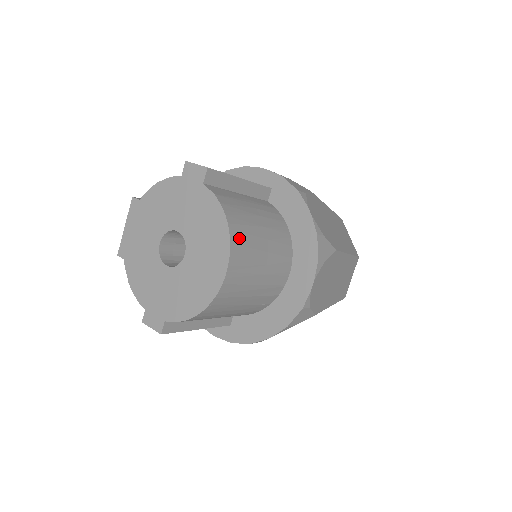
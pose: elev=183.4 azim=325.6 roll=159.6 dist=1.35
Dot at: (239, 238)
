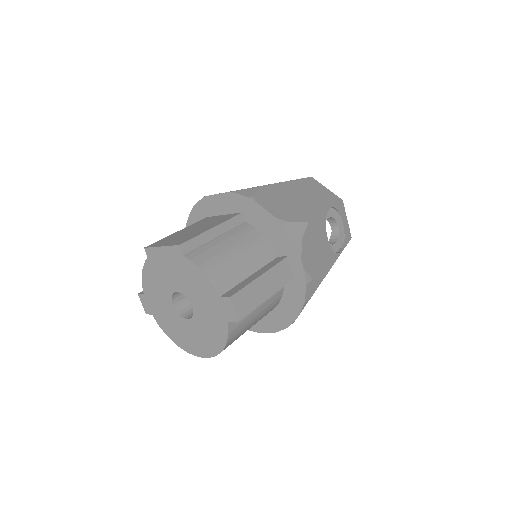
Dot at: occluded
